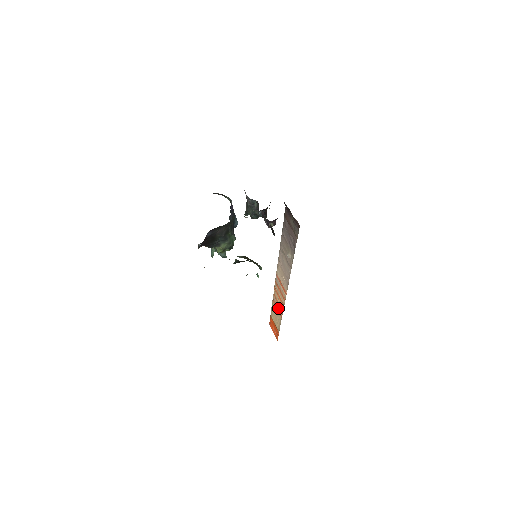
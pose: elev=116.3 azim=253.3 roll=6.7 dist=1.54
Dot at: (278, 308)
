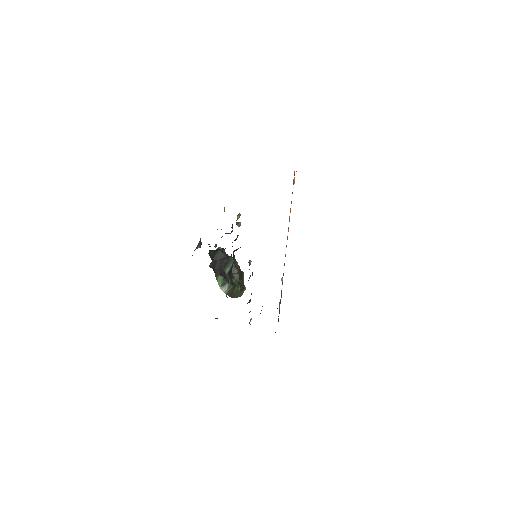
Dot at: occluded
